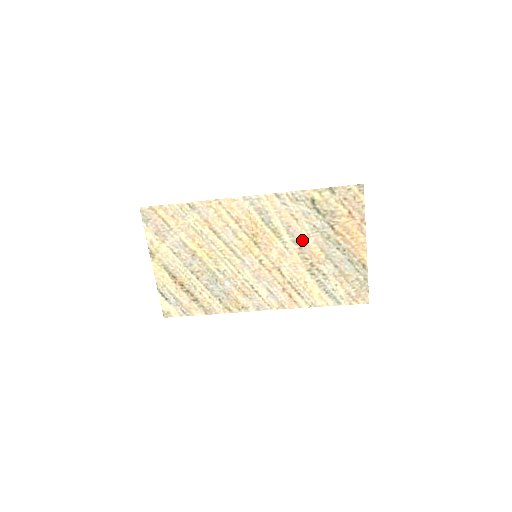
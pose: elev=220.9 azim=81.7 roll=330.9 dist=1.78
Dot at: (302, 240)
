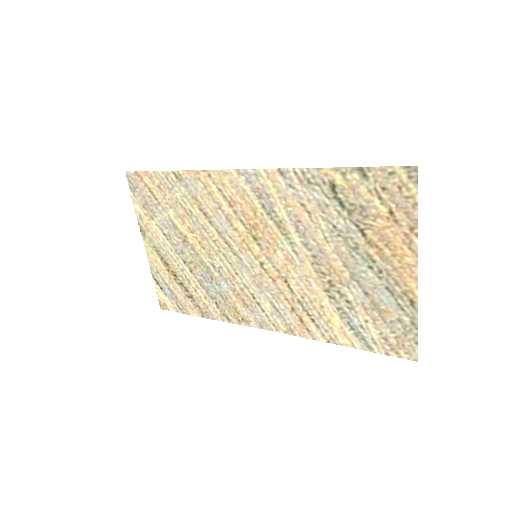
Dot at: (317, 244)
